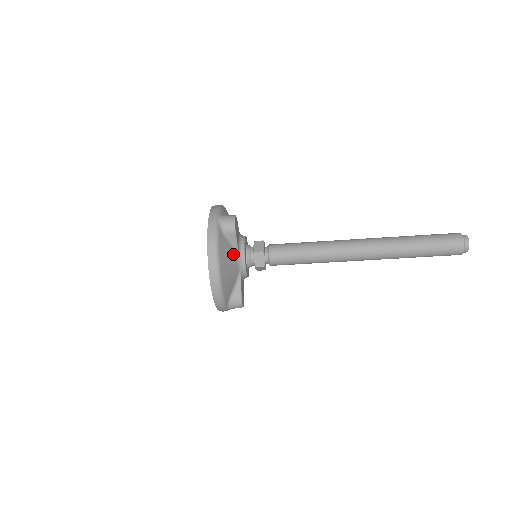
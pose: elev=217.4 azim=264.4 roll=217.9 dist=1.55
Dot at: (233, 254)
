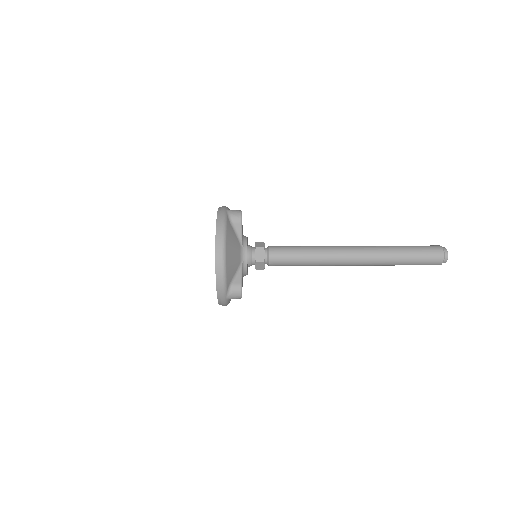
Dot at: (237, 243)
